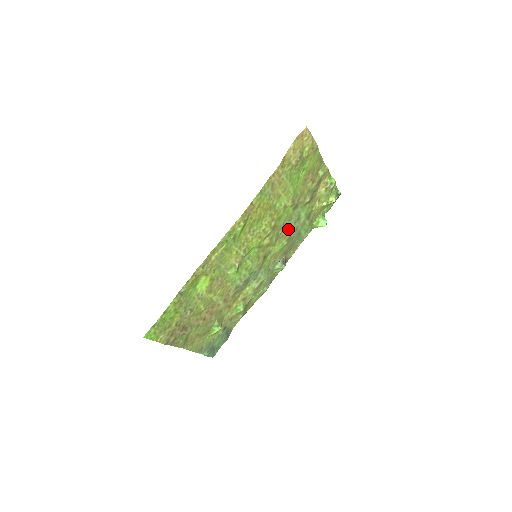
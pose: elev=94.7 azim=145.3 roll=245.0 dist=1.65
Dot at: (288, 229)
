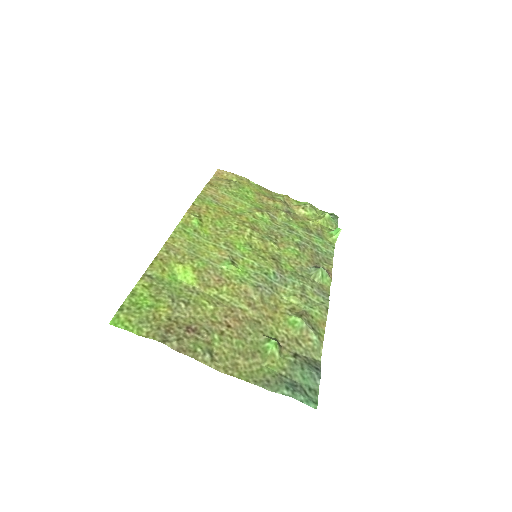
Dot at: (285, 237)
